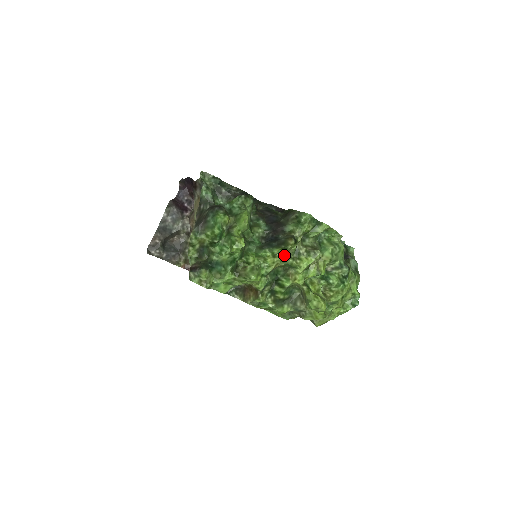
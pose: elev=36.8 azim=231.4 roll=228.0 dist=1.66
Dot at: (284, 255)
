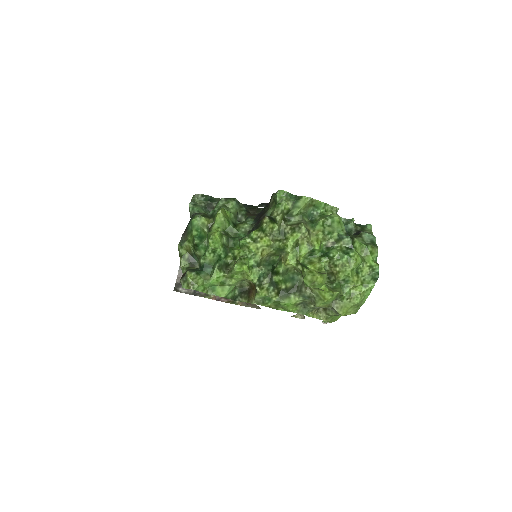
Dot at: (266, 238)
